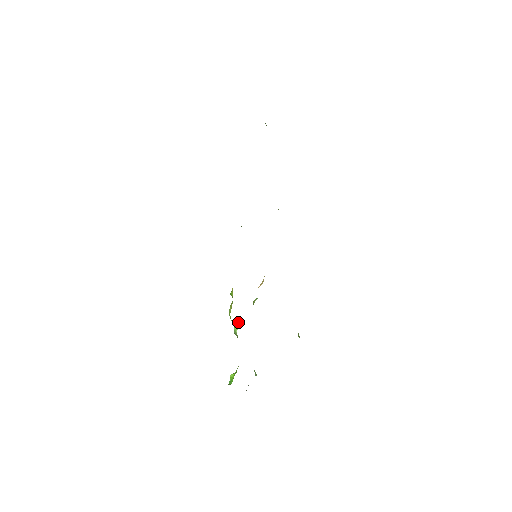
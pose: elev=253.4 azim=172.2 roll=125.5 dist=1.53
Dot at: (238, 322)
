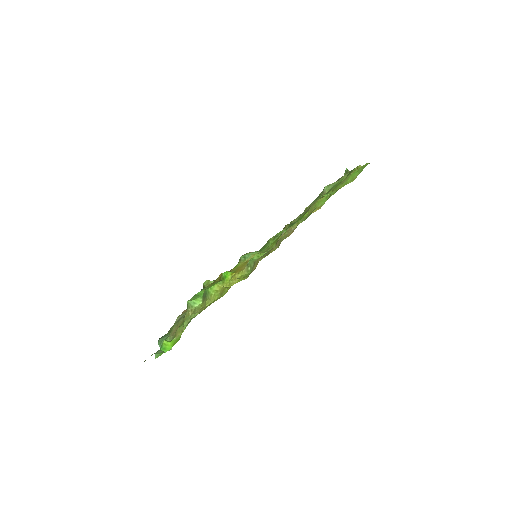
Dot at: (202, 297)
